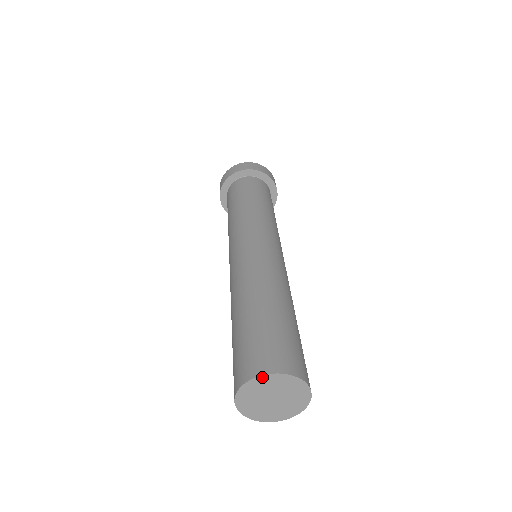
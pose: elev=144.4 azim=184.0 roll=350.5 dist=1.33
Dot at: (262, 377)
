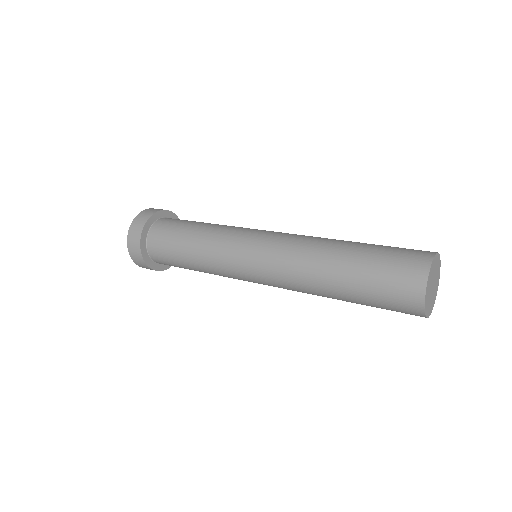
Dot at: (438, 255)
